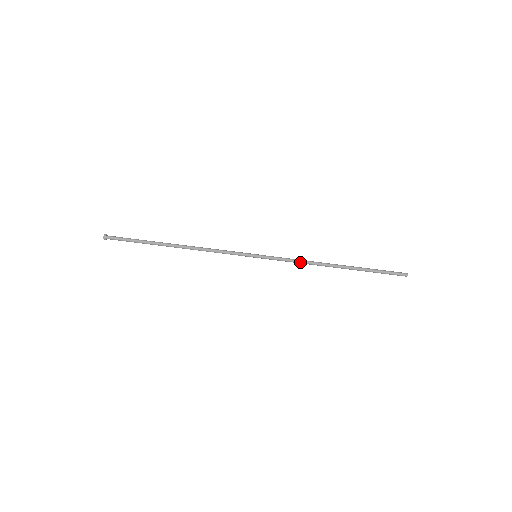
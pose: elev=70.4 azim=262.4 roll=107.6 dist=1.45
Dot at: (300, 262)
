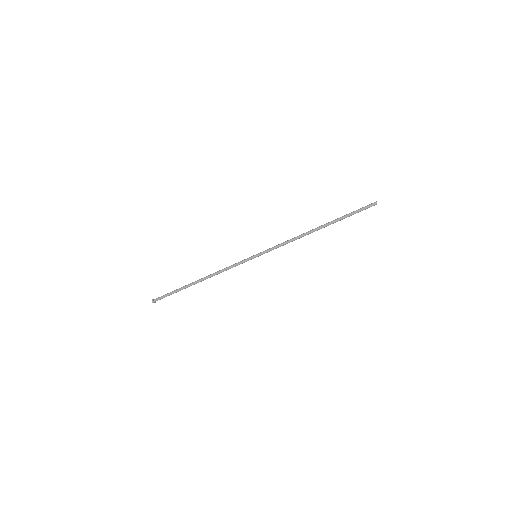
Dot at: (289, 242)
